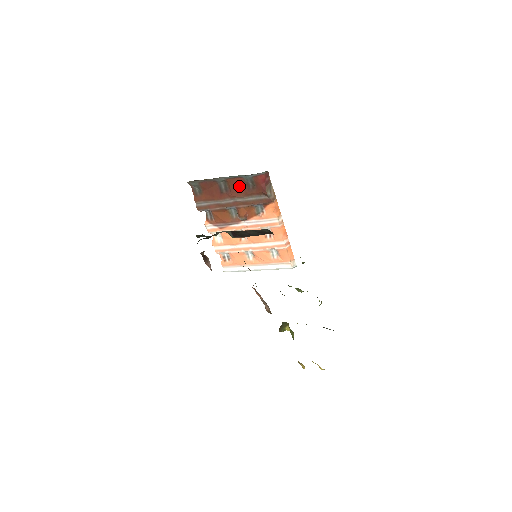
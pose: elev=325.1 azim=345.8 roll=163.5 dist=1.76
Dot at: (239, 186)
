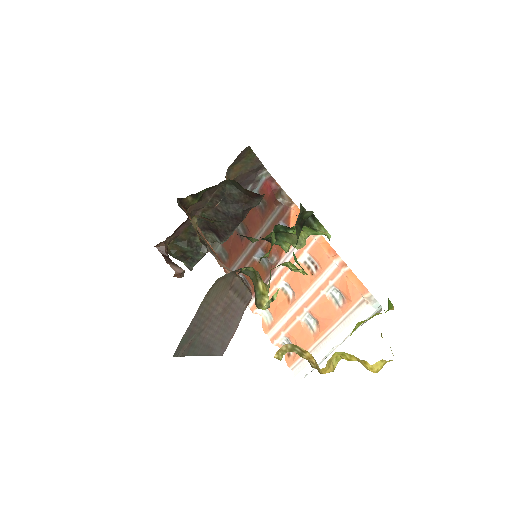
Dot at: (253, 216)
